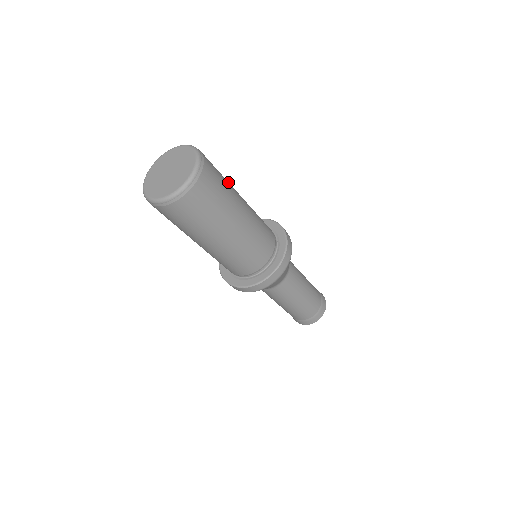
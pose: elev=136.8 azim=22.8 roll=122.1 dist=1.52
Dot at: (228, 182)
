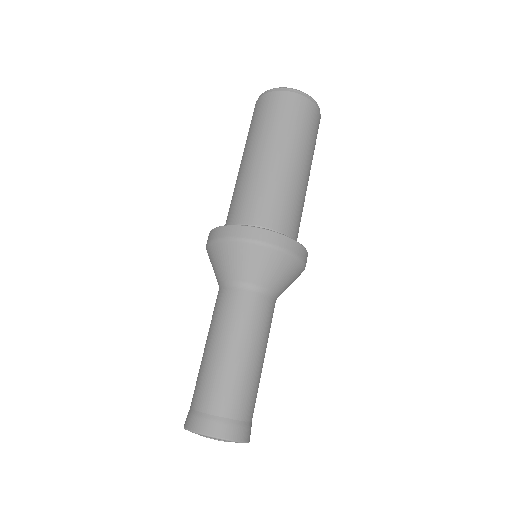
Dot at: occluded
